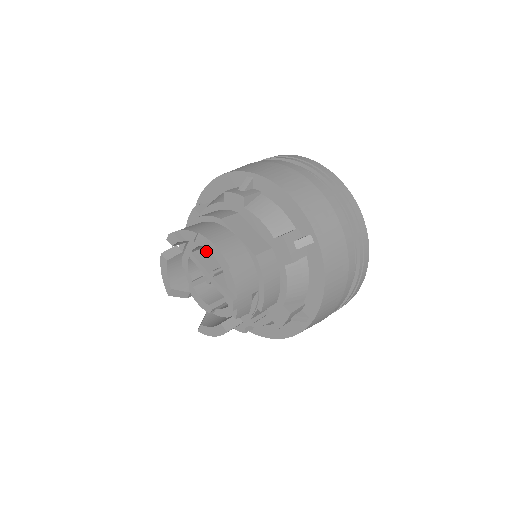
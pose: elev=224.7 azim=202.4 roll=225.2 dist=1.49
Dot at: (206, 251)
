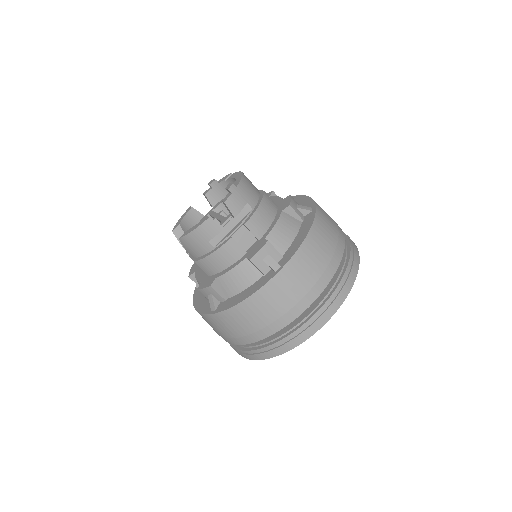
Dot at: occluded
